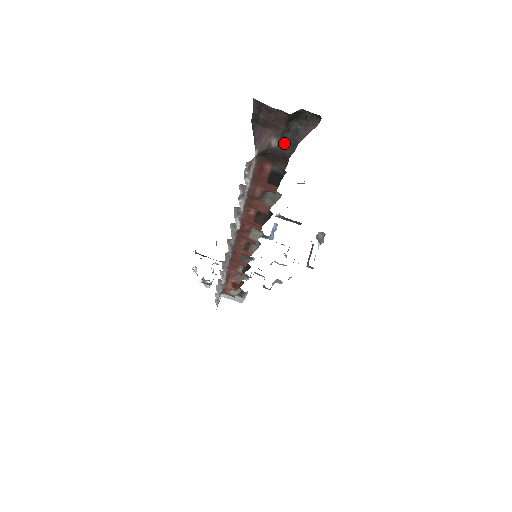
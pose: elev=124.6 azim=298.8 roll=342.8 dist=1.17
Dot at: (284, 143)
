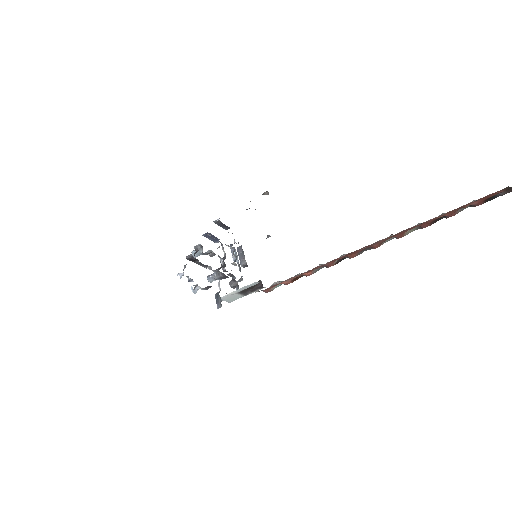
Dot at: out of frame
